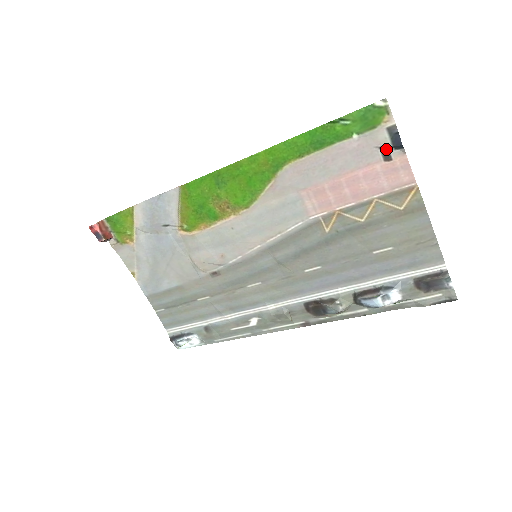
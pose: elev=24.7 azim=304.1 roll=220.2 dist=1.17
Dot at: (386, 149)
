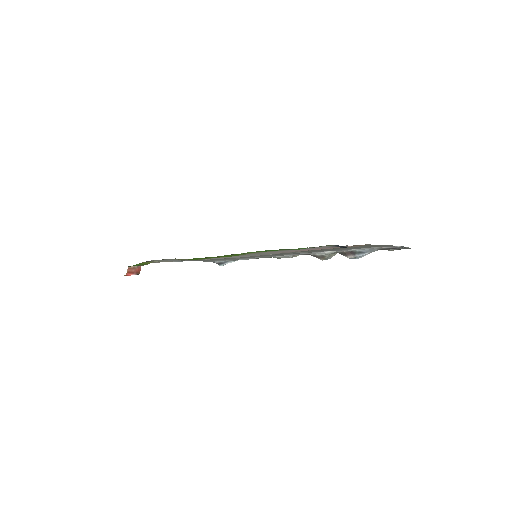
Dot at: occluded
